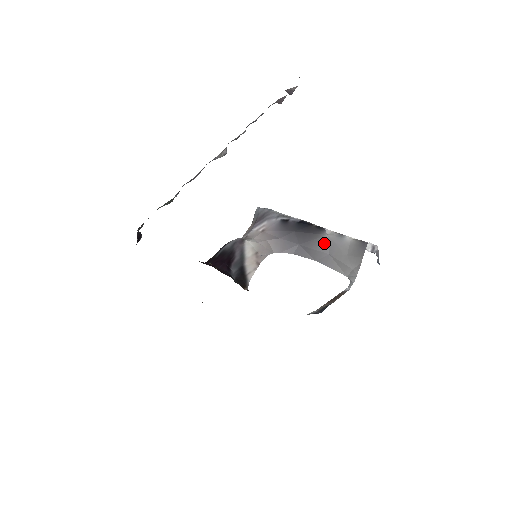
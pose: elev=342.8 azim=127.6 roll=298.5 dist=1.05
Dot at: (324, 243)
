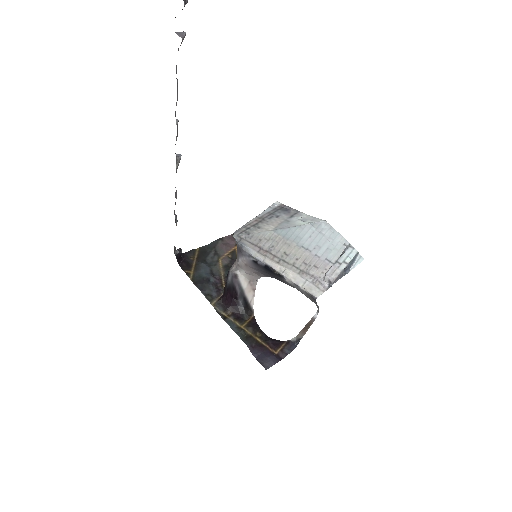
Dot at: (289, 284)
